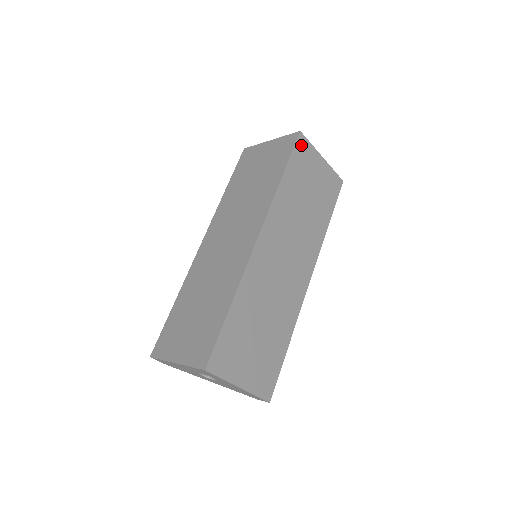
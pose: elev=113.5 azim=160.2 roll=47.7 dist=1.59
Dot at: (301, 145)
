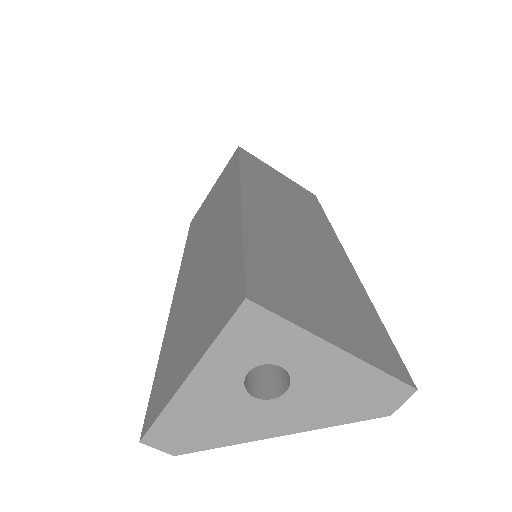
Dot at: (246, 154)
